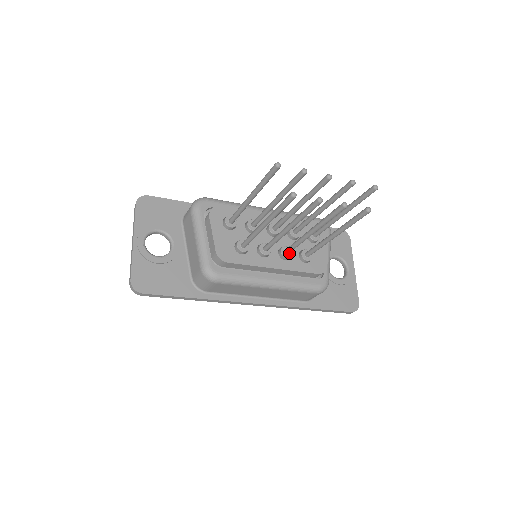
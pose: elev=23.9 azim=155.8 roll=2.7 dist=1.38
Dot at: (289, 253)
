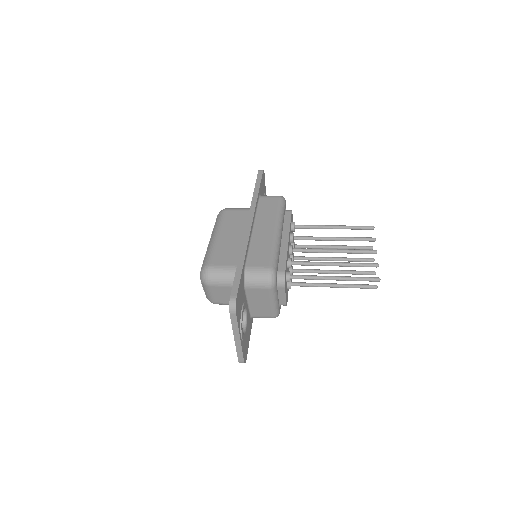
Dot at: (294, 257)
